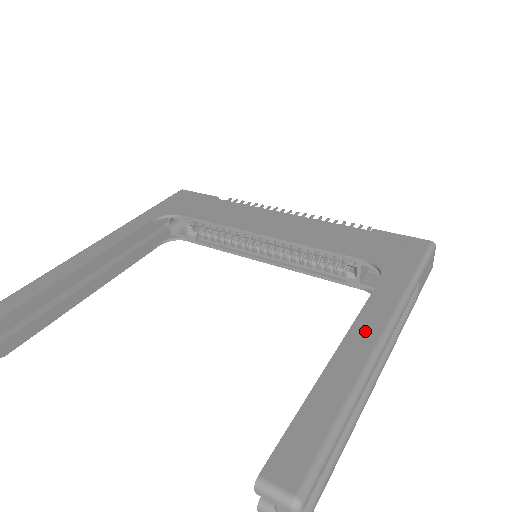
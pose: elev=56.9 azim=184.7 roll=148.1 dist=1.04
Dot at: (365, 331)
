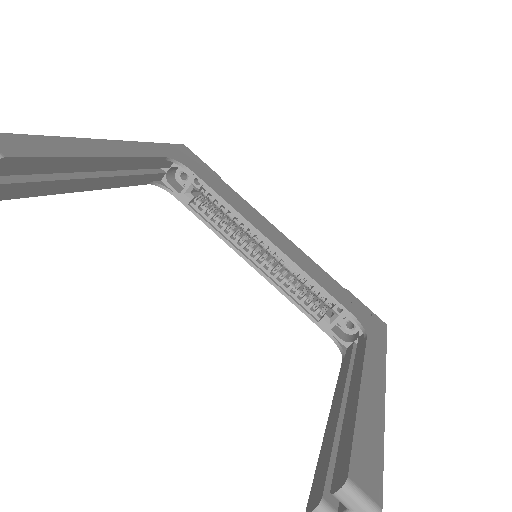
Dot at: (373, 377)
